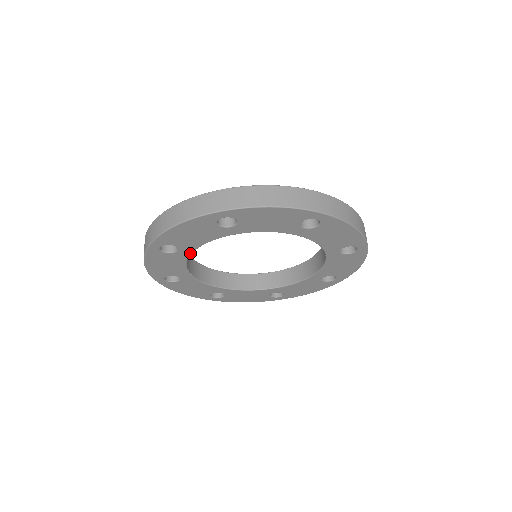
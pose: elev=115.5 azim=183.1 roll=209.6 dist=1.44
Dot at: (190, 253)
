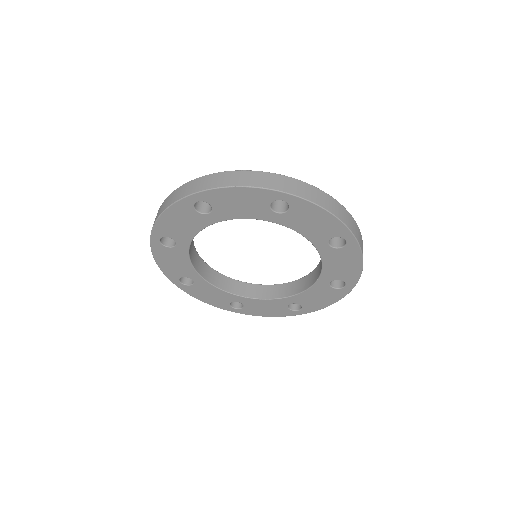
Dot at: (216, 222)
